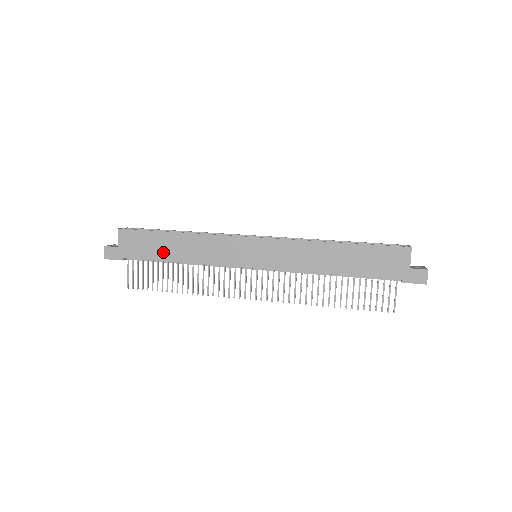
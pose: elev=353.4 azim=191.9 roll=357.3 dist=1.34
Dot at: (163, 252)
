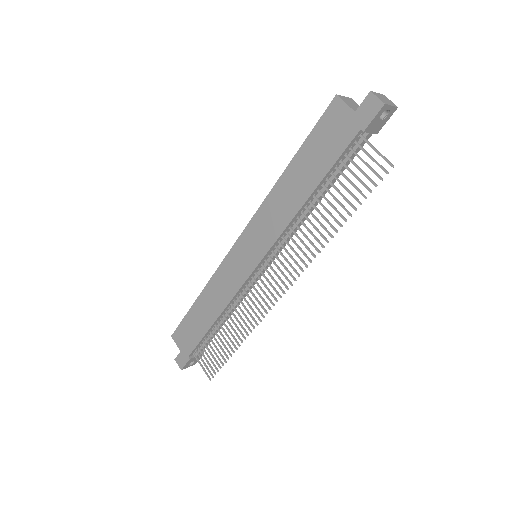
Dot at: (202, 324)
